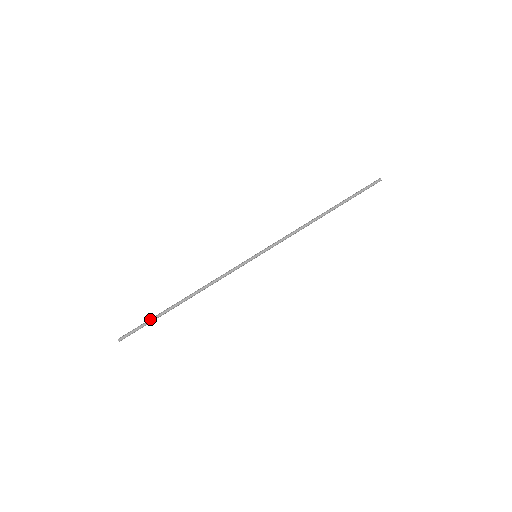
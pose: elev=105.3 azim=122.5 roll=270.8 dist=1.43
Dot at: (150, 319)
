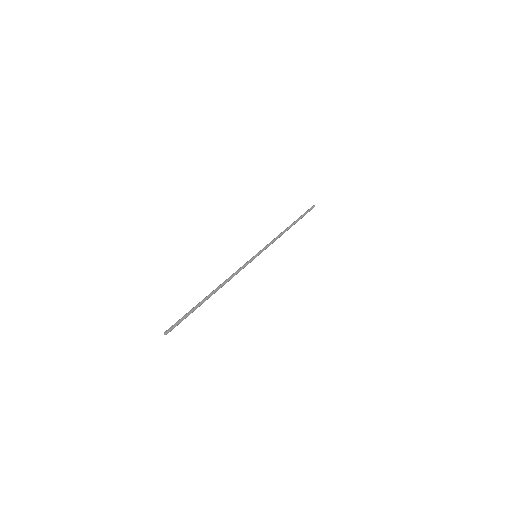
Dot at: (190, 311)
